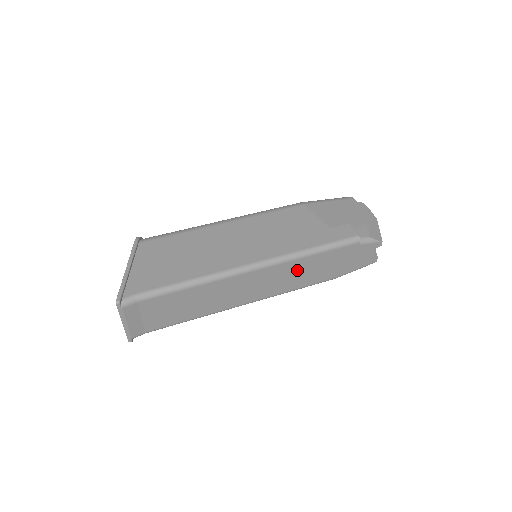
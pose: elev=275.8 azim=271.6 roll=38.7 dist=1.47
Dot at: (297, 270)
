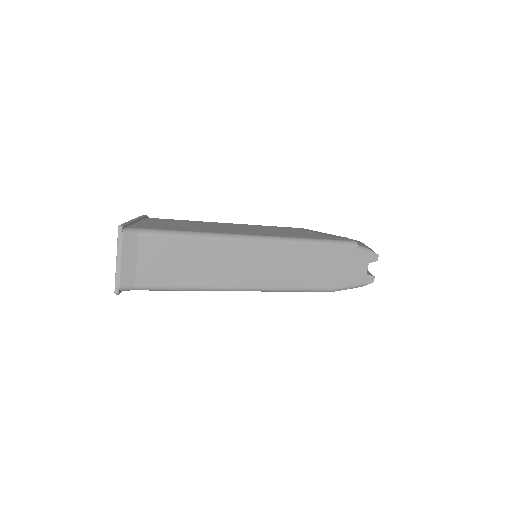
Dot at: (297, 260)
